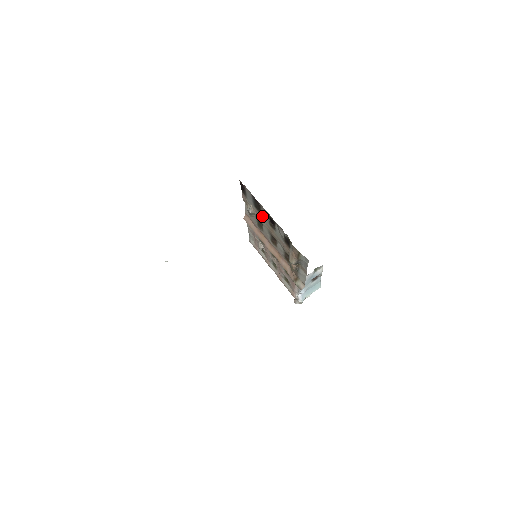
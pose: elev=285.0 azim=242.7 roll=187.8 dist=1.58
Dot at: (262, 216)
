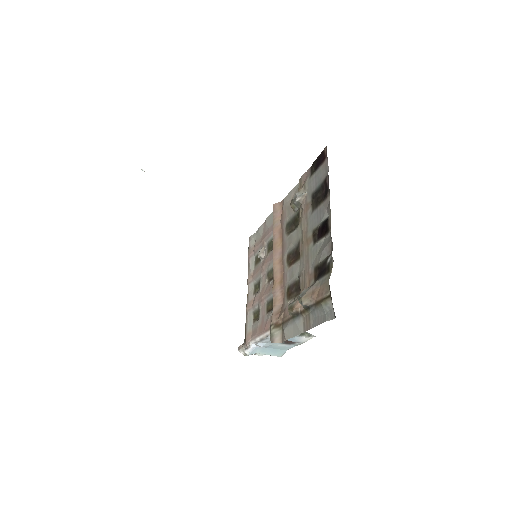
Dot at: (311, 214)
